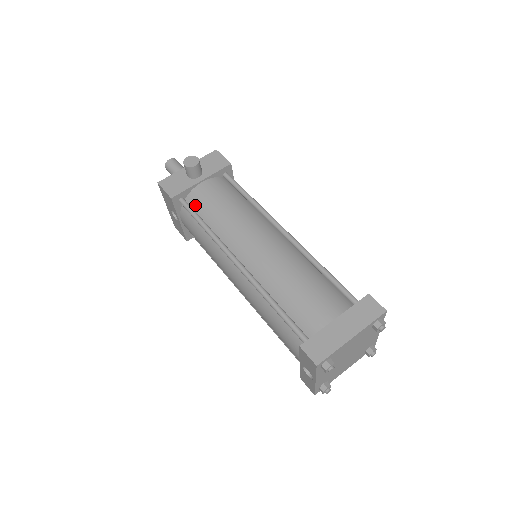
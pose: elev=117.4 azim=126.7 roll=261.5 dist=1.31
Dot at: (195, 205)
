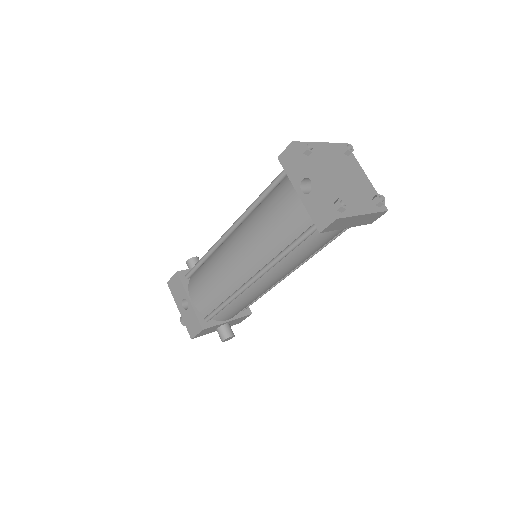
Dot at: occluded
